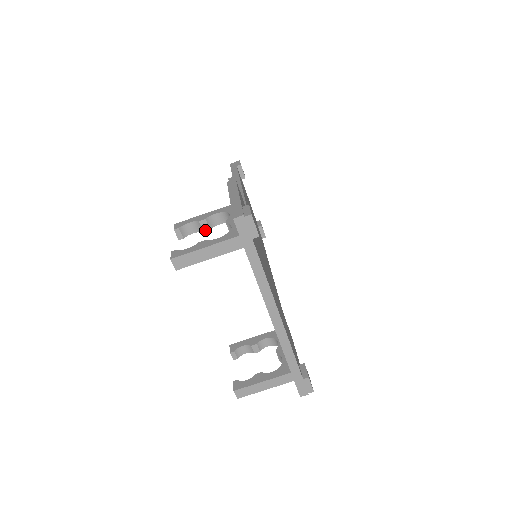
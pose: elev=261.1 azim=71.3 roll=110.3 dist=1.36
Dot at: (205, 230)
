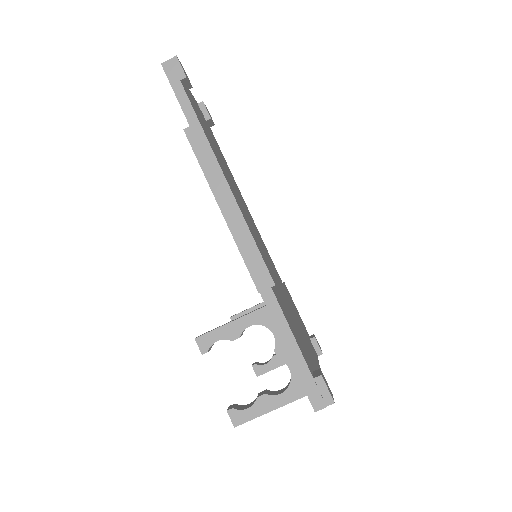
Dot at: occluded
